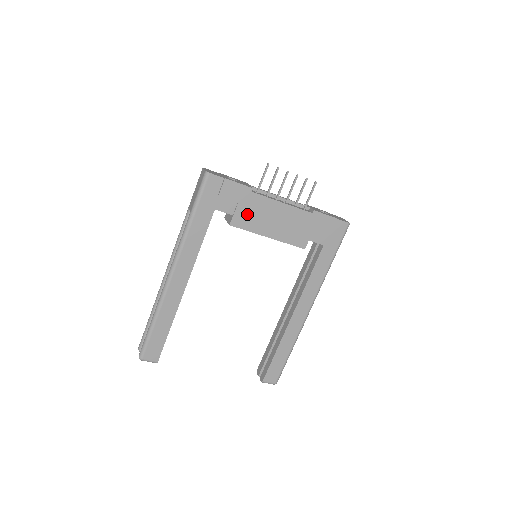
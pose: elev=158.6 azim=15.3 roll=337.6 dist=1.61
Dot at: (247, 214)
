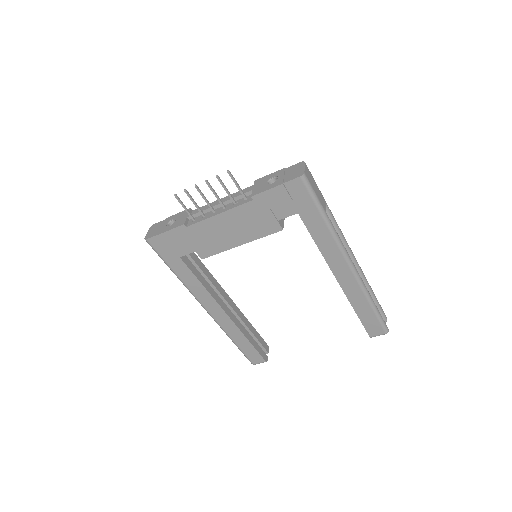
Dot at: (203, 243)
